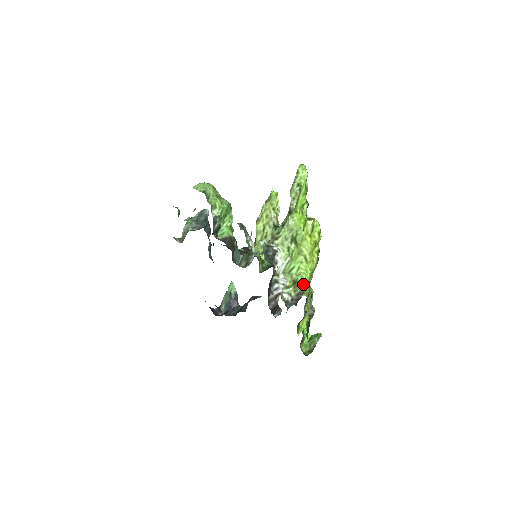
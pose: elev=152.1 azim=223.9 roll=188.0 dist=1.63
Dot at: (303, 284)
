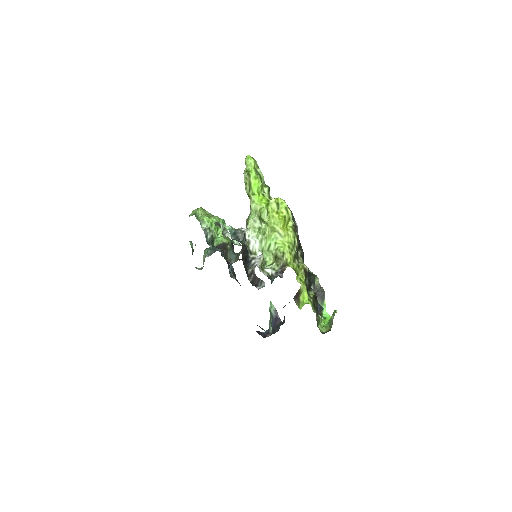
Dot at: (283, 256)
